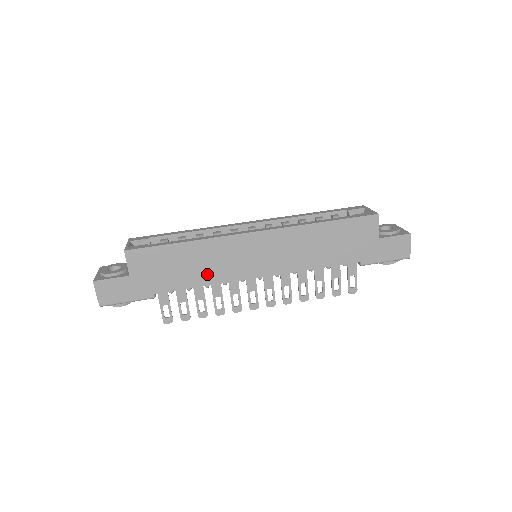
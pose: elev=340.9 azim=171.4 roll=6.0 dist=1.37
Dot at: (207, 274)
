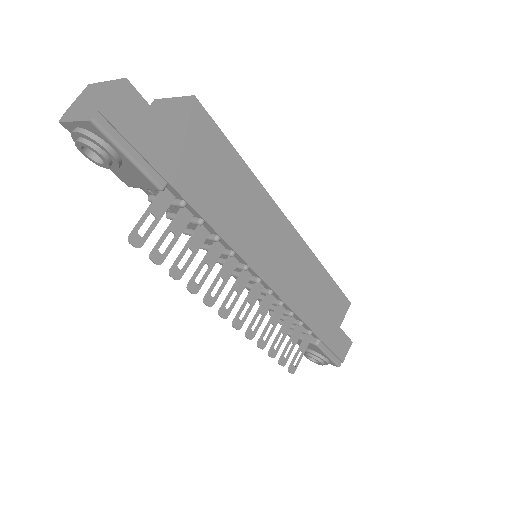
Dot at: (232, 223)
